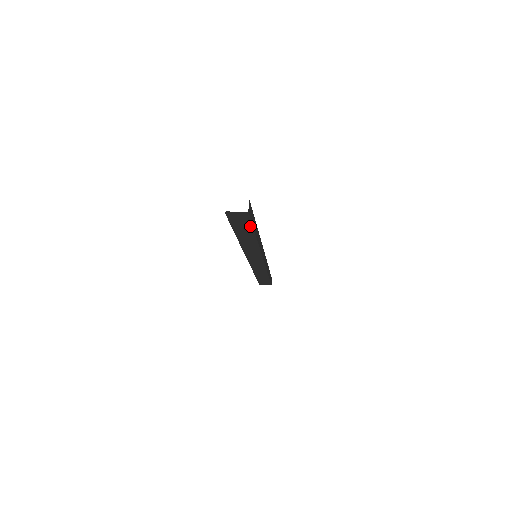
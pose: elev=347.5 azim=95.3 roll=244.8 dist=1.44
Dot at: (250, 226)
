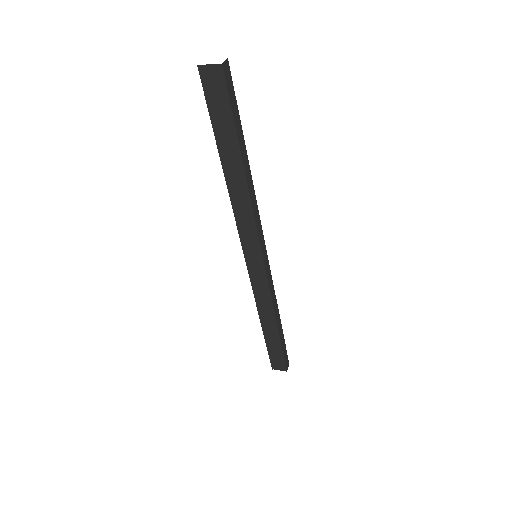
Dot at: (231, 119)
